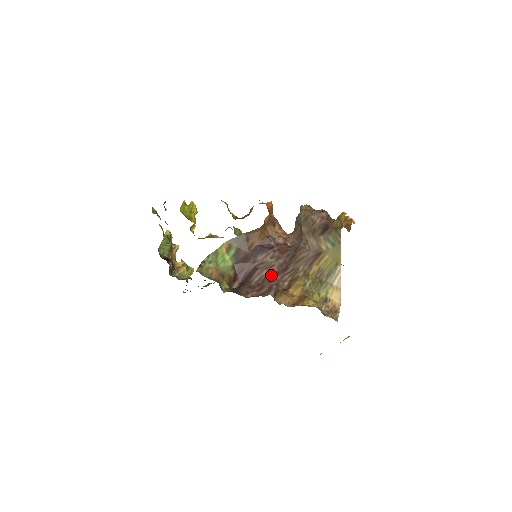
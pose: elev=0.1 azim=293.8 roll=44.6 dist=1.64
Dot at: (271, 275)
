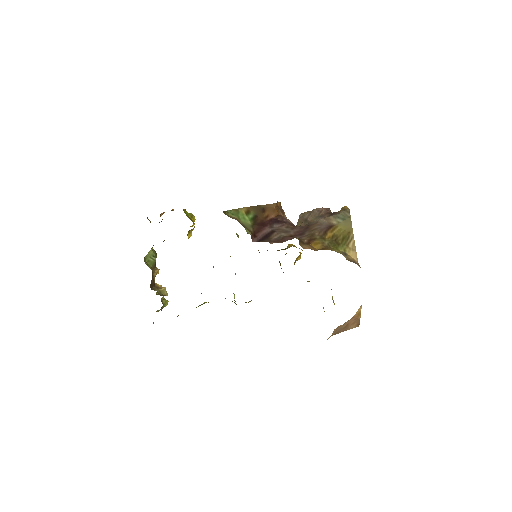
Dot at: (289, 236)
